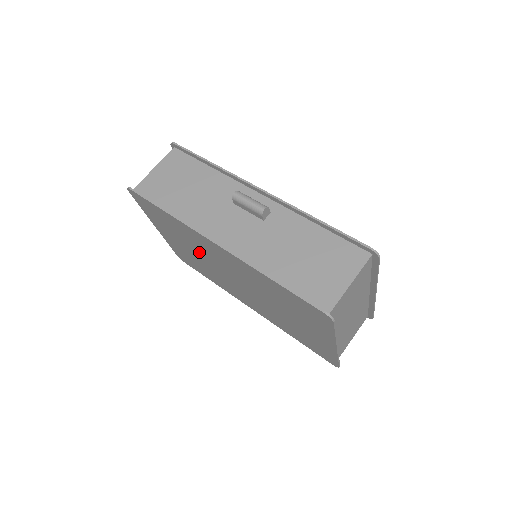
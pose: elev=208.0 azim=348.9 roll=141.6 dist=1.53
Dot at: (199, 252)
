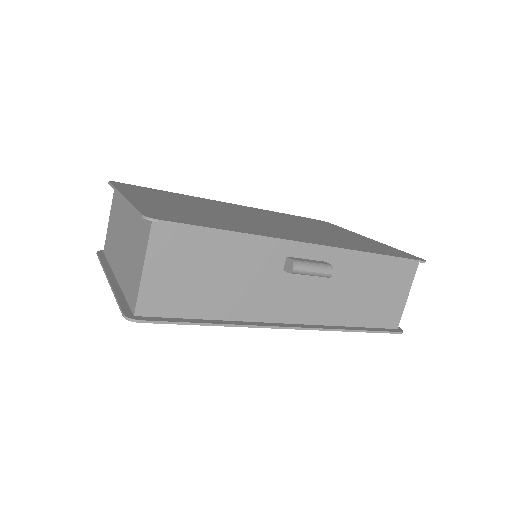
Dot at: occluded
